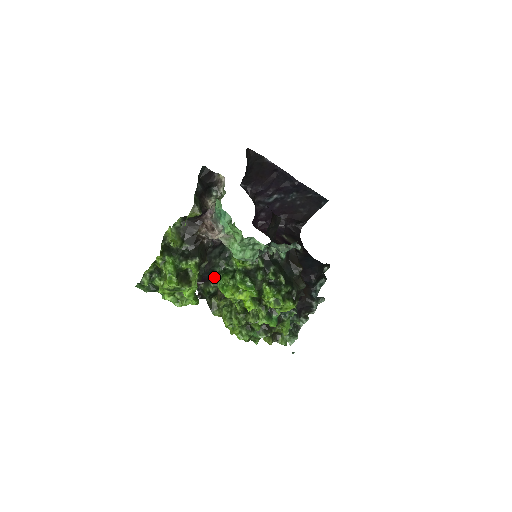
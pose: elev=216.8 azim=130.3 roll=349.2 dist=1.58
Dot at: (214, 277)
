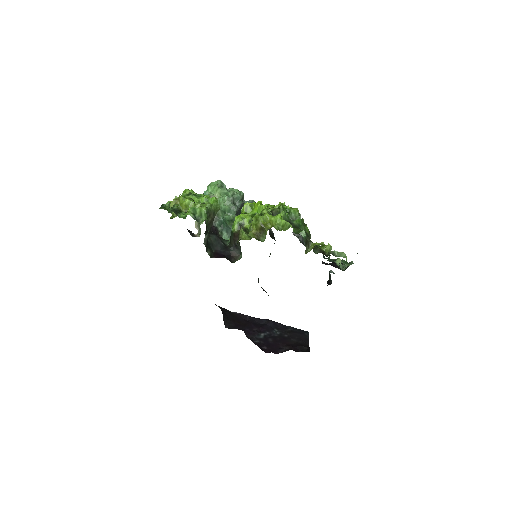
Dot at: (232, 259)
